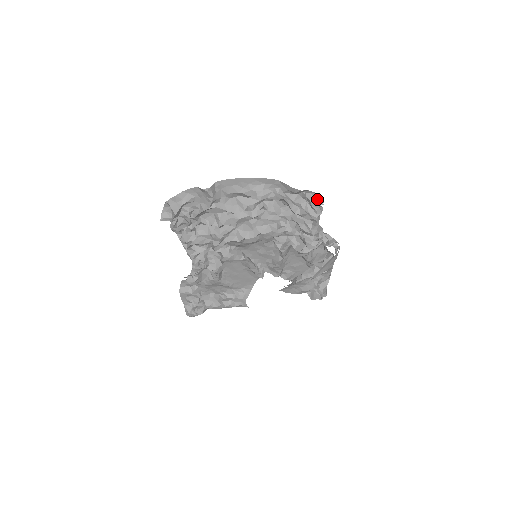
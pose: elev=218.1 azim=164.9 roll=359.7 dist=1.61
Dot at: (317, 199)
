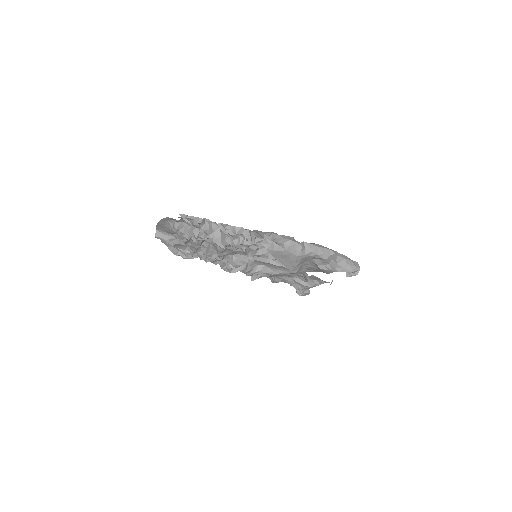
Dot at: (193, 222)
